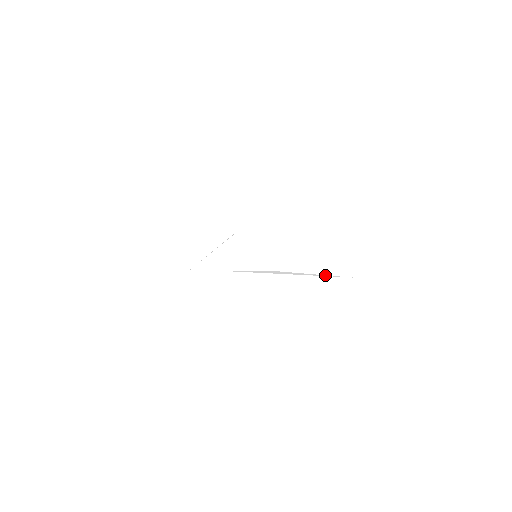
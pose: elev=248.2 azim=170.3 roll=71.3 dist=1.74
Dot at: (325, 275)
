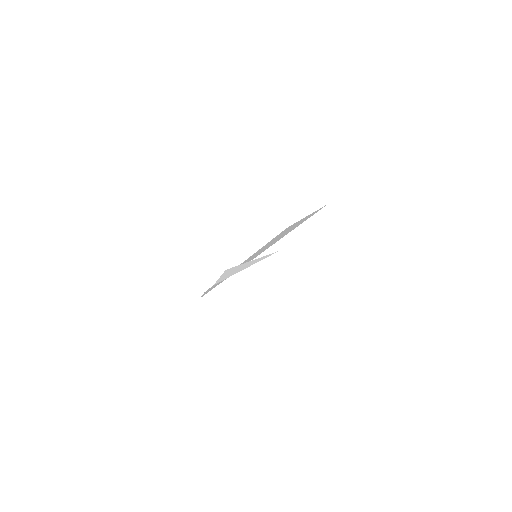
Dot at: (259, 258)
